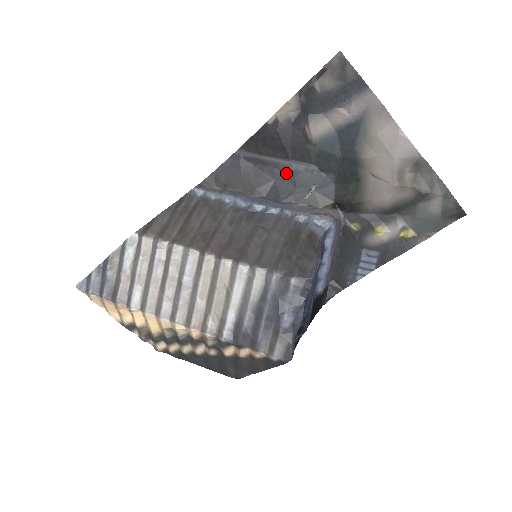
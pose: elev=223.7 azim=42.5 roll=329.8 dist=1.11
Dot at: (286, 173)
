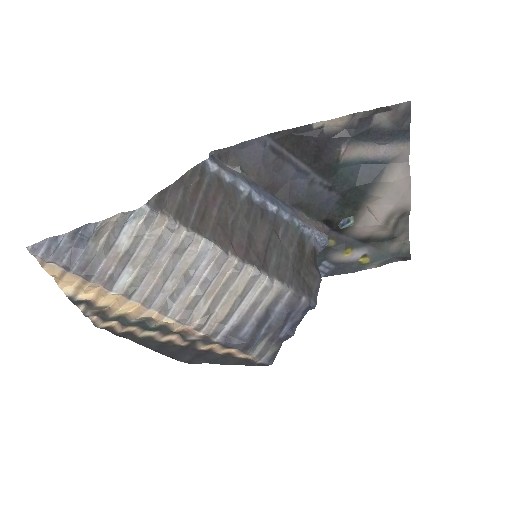
Dot at: (302, 179)
